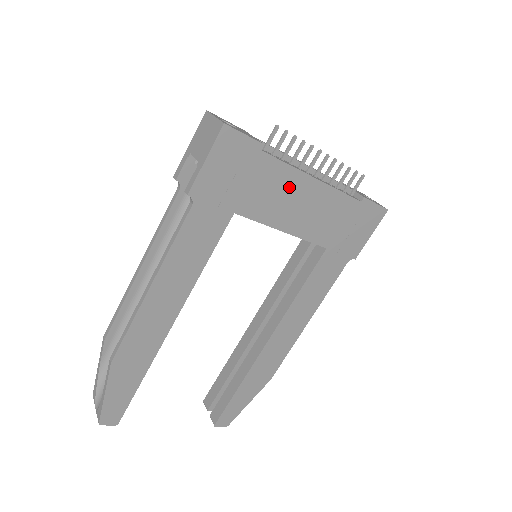
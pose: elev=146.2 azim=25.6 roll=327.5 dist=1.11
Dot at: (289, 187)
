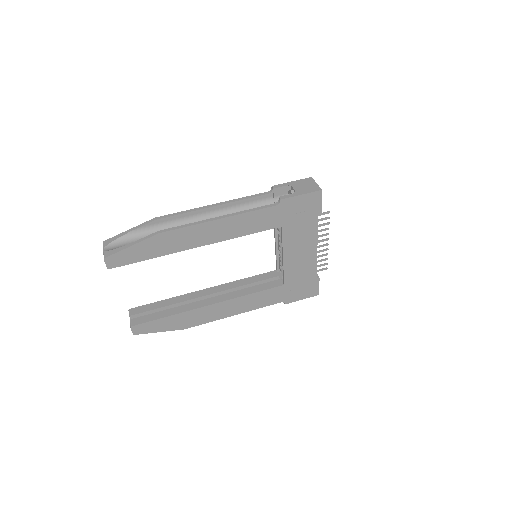
Dot at: (307, 240)
